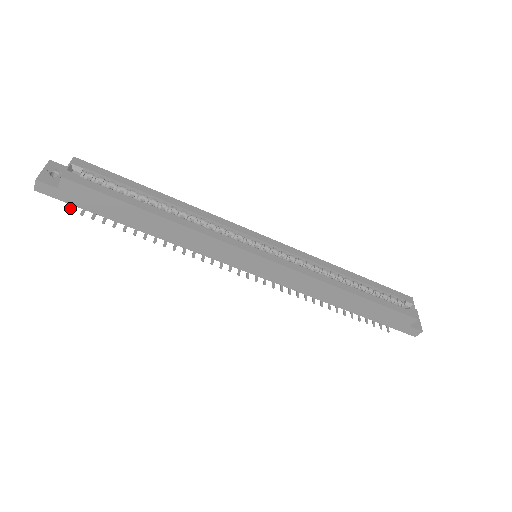
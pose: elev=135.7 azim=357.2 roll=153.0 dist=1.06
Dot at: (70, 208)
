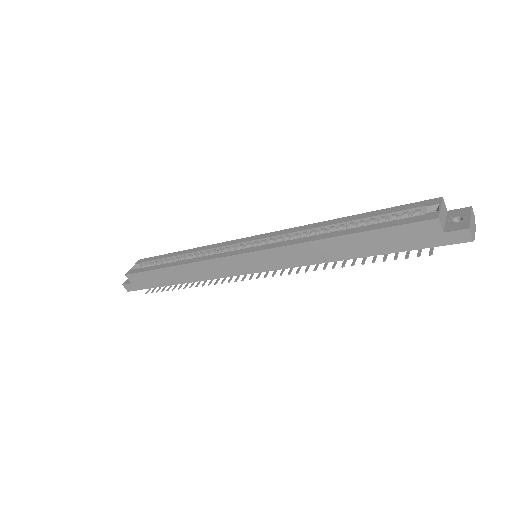
Dot at: (146, 292)
